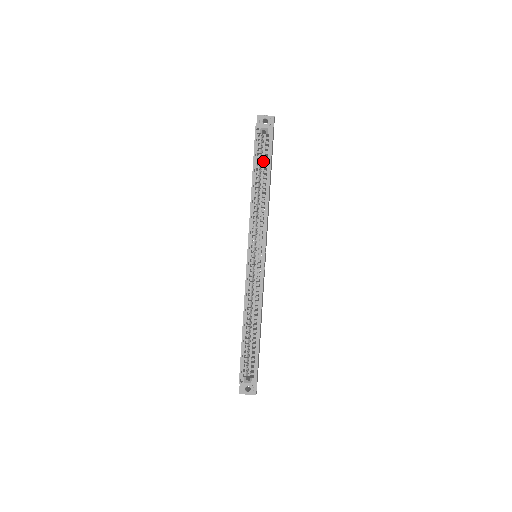
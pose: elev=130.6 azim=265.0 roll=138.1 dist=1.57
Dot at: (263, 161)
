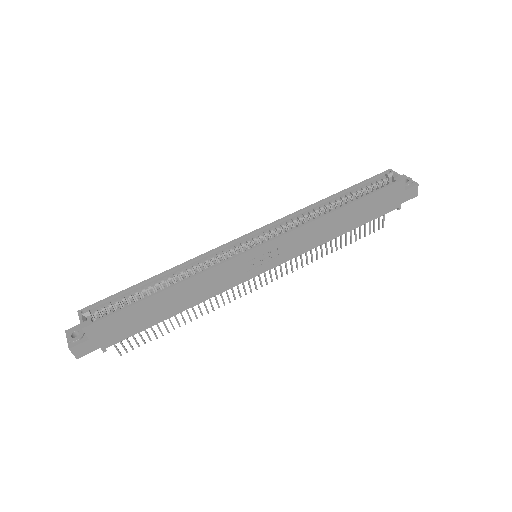
Dot at: occluded
